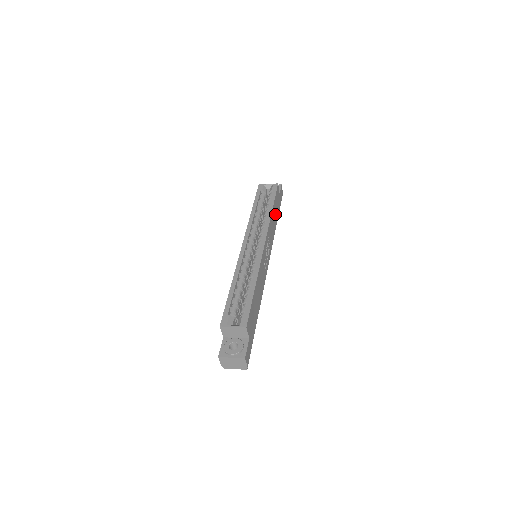
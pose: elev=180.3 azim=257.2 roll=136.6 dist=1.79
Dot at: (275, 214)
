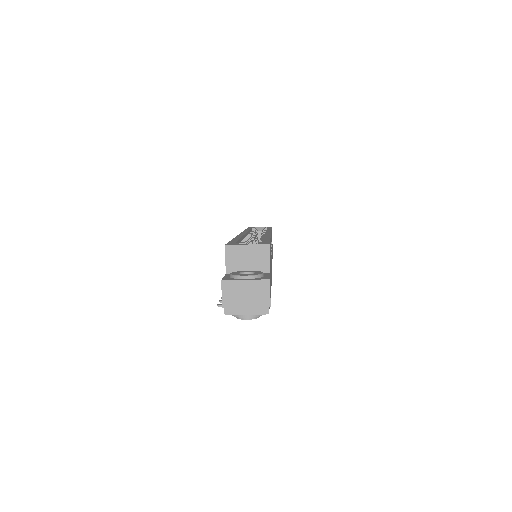
Dot at: occluded
